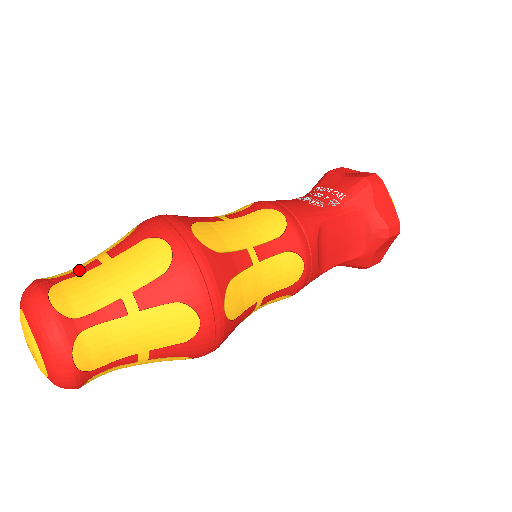
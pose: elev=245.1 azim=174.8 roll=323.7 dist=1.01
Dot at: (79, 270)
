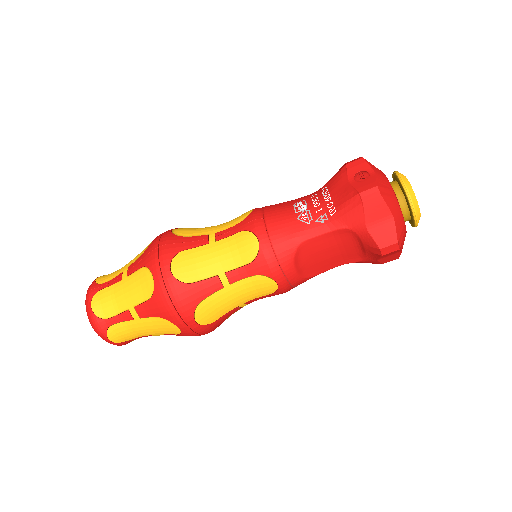
Dot at: (112, 280)
